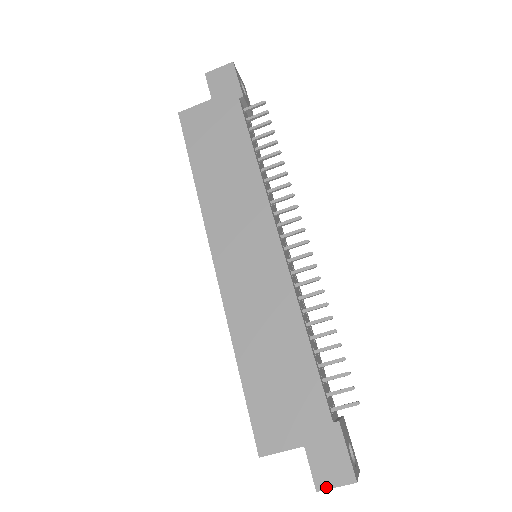
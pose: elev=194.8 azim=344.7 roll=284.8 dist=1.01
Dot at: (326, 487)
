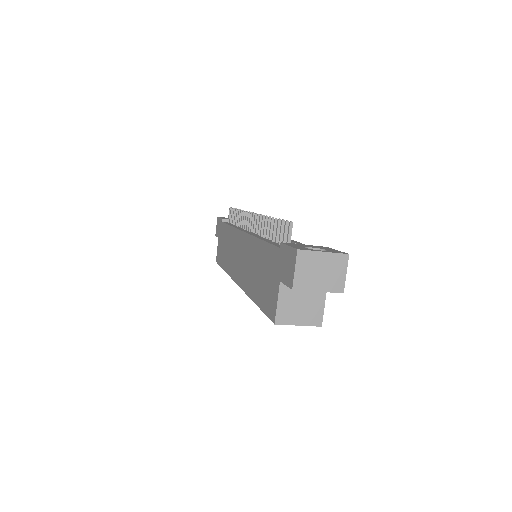
Dot at: (292, 279)
